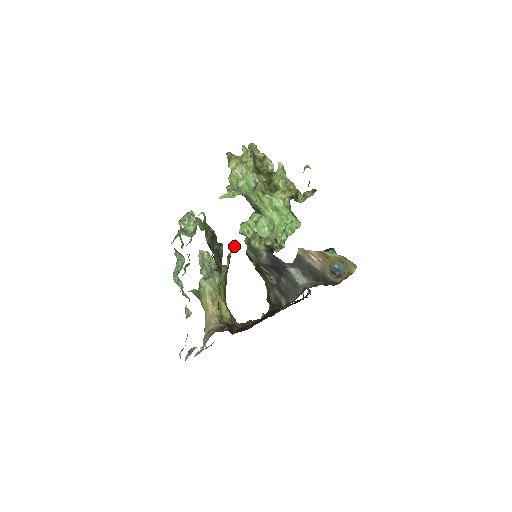
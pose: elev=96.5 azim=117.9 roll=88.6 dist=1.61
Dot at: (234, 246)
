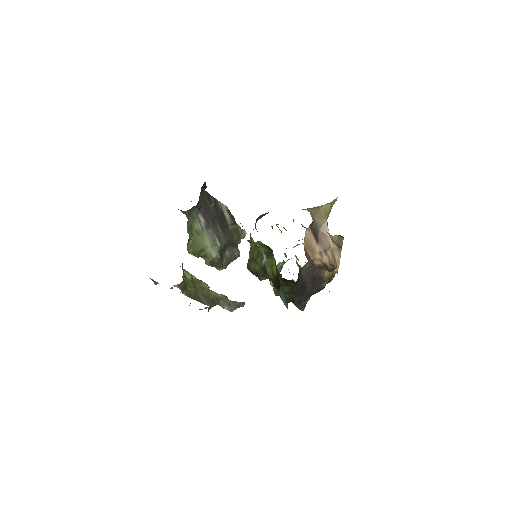
Dot at: occluded
